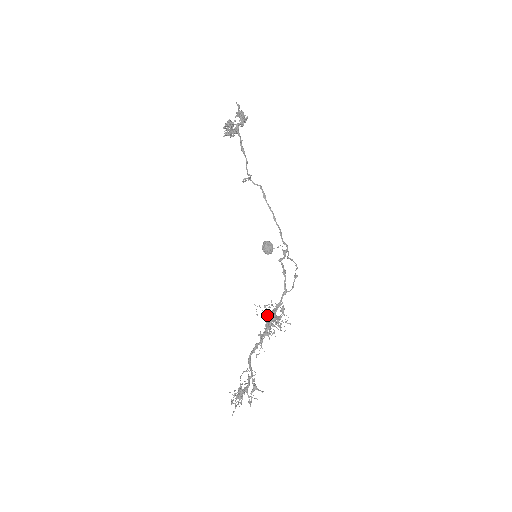
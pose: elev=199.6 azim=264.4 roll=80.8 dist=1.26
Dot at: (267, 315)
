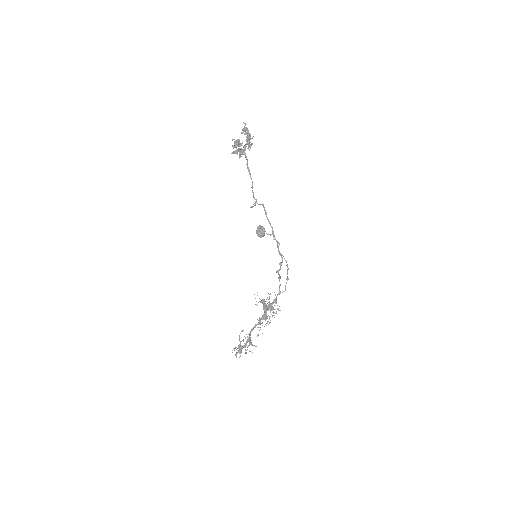
Dot at: (264, 303)
